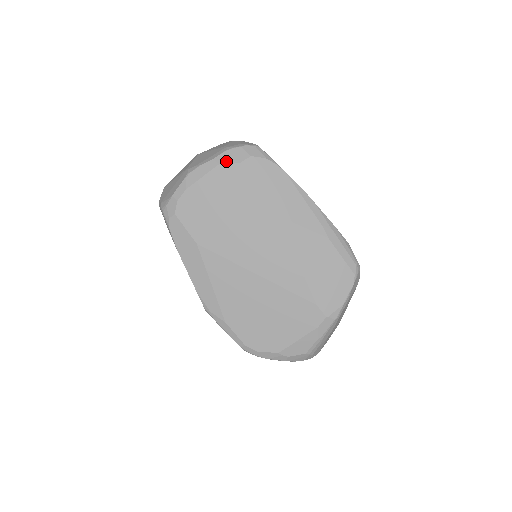
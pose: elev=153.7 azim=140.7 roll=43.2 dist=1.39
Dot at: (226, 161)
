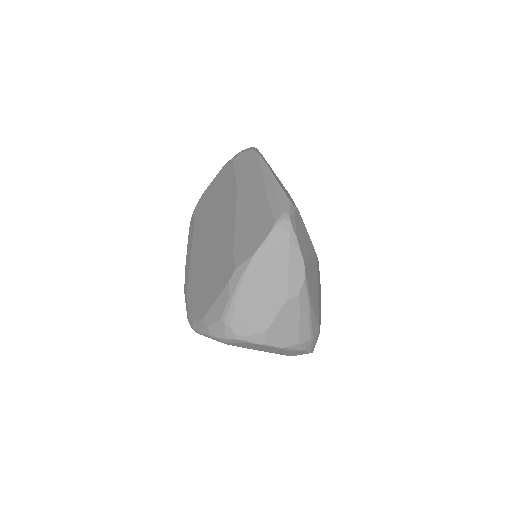
Dot at: (228, 162)
